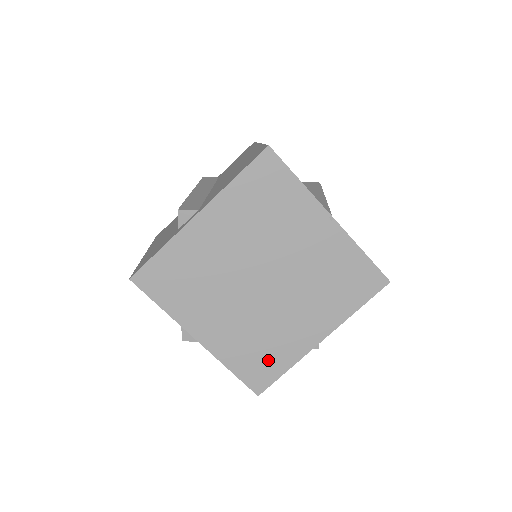
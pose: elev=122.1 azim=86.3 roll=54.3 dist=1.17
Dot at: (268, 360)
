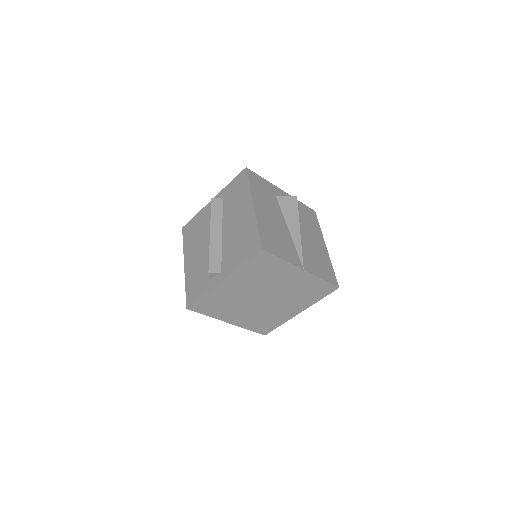
Dot at: (269, 324)
